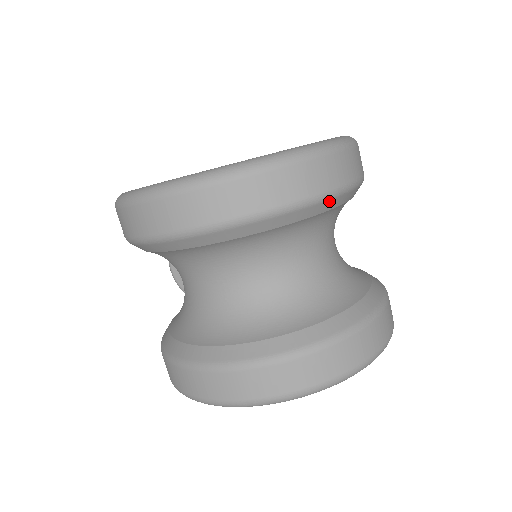
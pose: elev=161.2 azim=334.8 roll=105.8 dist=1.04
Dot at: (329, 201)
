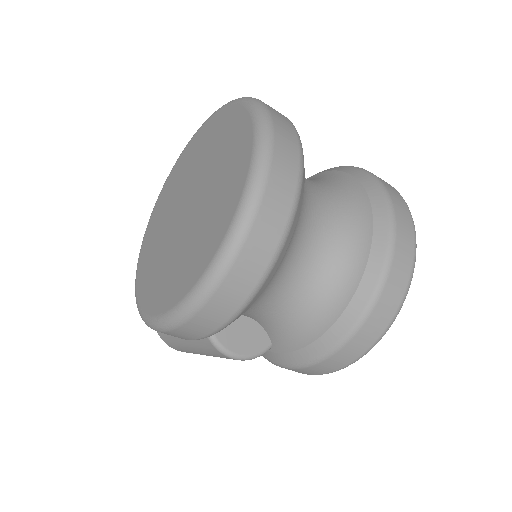
Dot at: occluded
